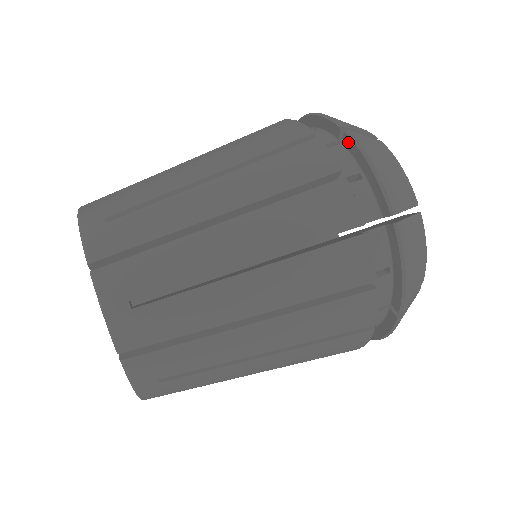
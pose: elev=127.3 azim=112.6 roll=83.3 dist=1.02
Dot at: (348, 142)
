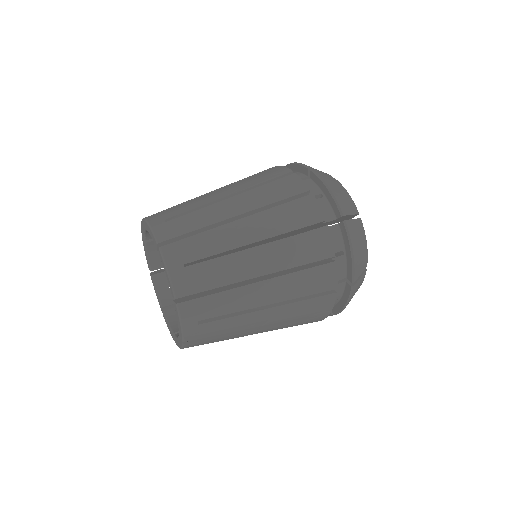
Dot at: occluded
